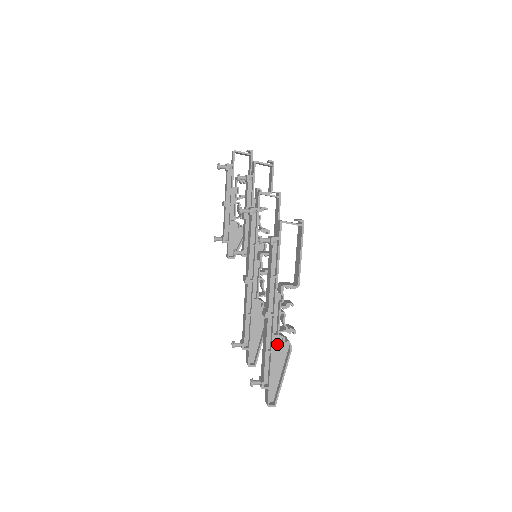
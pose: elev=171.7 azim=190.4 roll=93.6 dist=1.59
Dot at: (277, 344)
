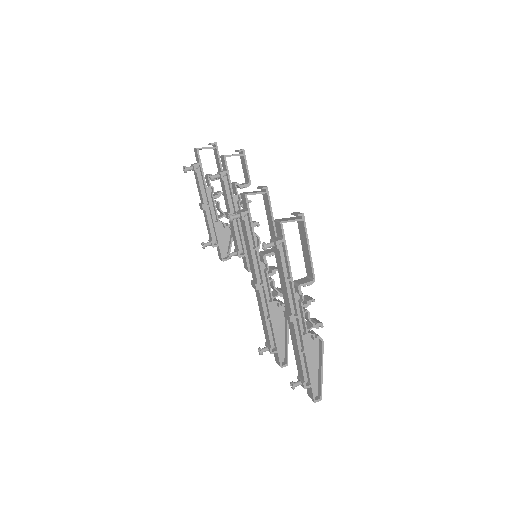
Dot at: (307, 342)
